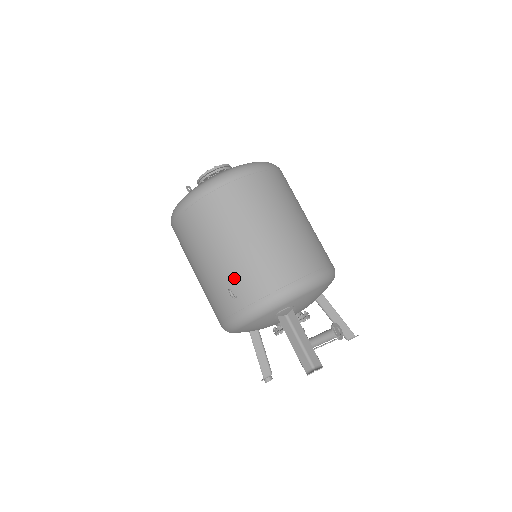
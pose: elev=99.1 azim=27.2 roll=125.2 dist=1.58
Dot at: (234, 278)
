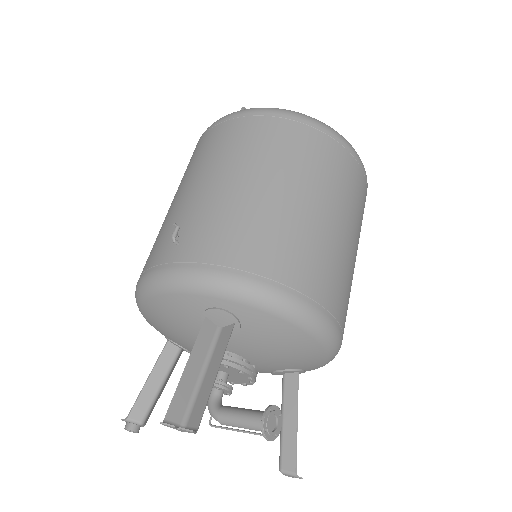
Dot at: (197, 219)
